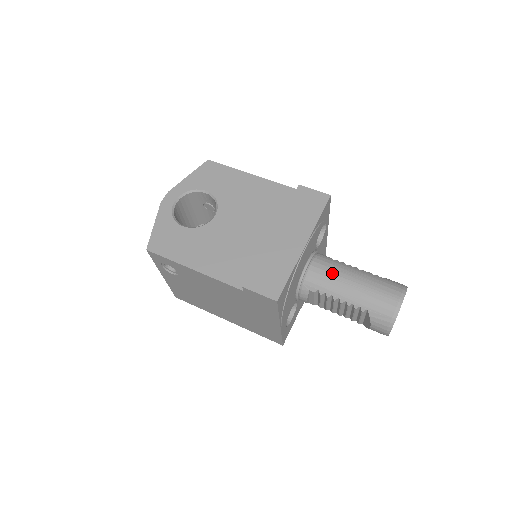
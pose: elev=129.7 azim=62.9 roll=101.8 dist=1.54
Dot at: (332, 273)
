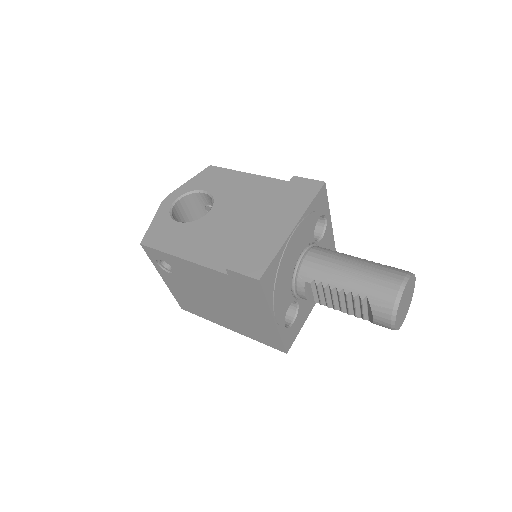
Dot at: (328, 261)
